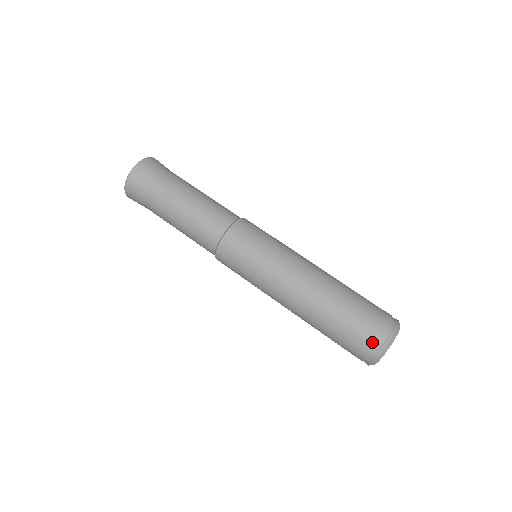
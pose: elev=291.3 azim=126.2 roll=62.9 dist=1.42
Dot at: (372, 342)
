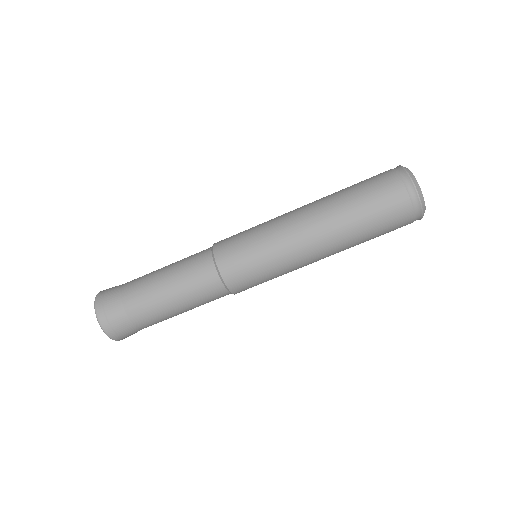
Dot at: (405, 198)
